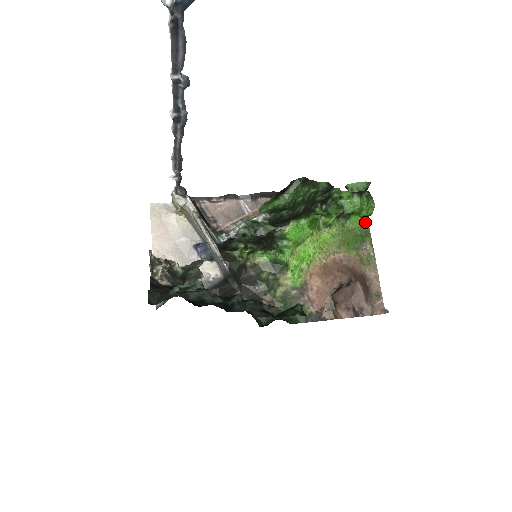
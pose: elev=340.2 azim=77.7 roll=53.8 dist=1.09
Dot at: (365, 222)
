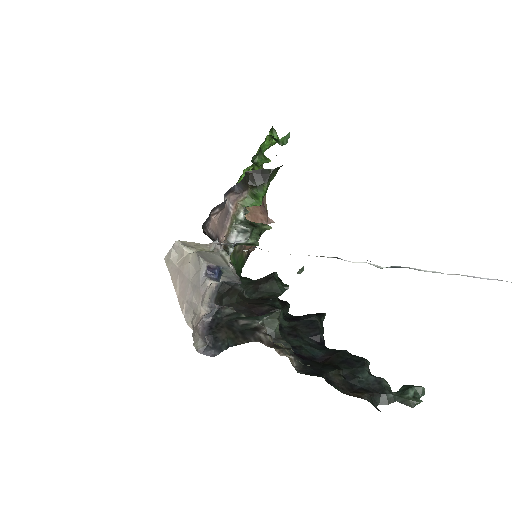
Dot at: occluded
